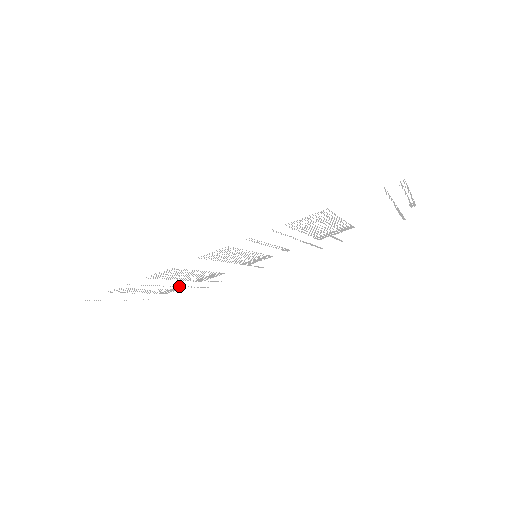
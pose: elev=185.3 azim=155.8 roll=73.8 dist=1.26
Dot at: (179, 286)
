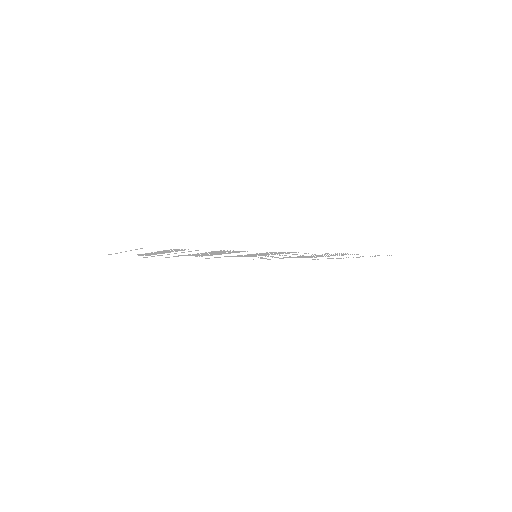
Dot at: occluded
